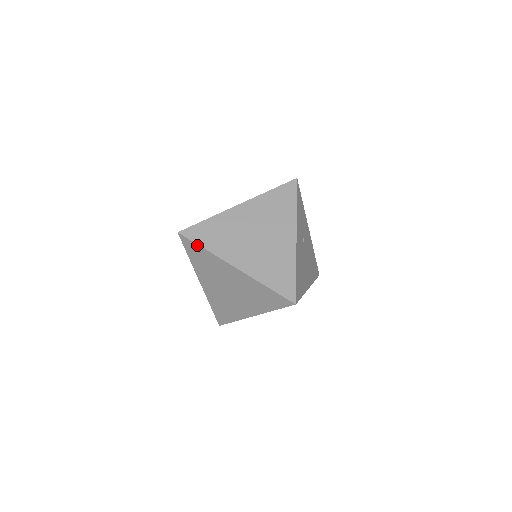
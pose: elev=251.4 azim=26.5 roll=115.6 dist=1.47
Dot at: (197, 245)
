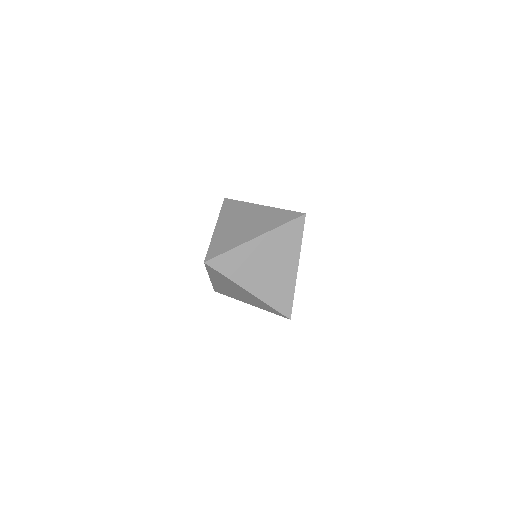
Dot at: (220, 273)
